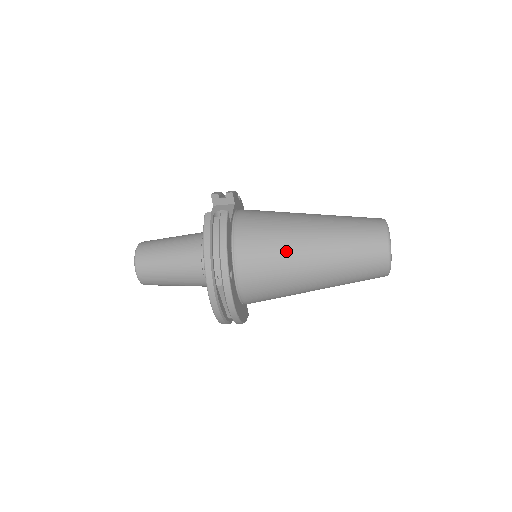
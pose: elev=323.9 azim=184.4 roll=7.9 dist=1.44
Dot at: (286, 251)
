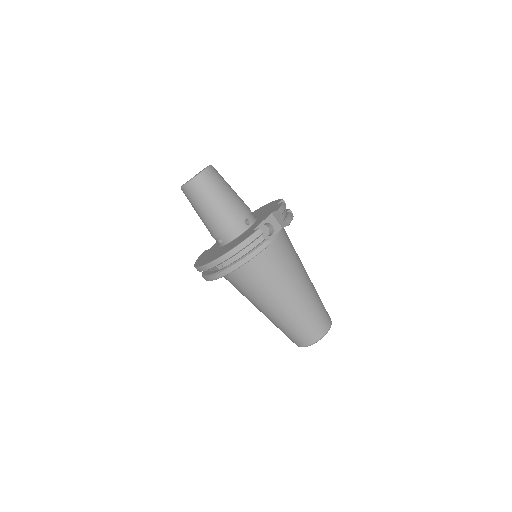
Dot at: (269, 291)
